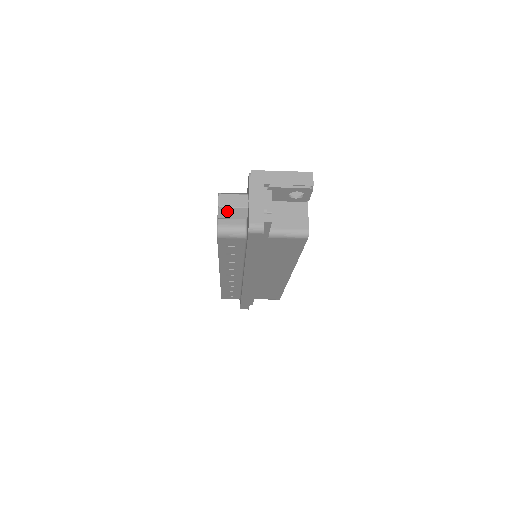
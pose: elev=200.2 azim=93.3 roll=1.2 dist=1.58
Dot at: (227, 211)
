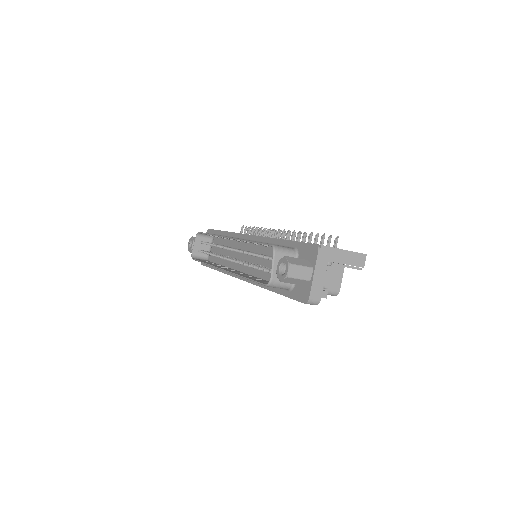
Dot at: (292, 280)
